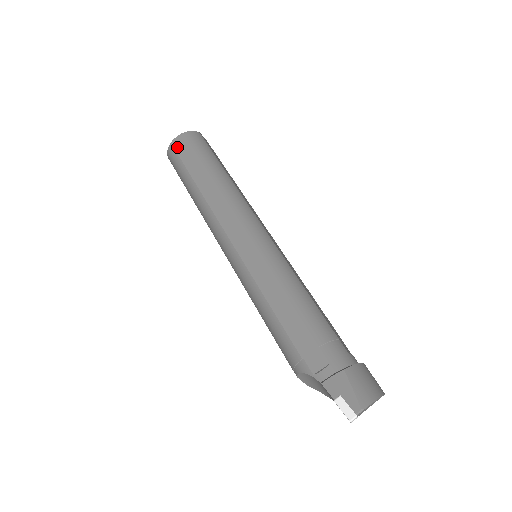
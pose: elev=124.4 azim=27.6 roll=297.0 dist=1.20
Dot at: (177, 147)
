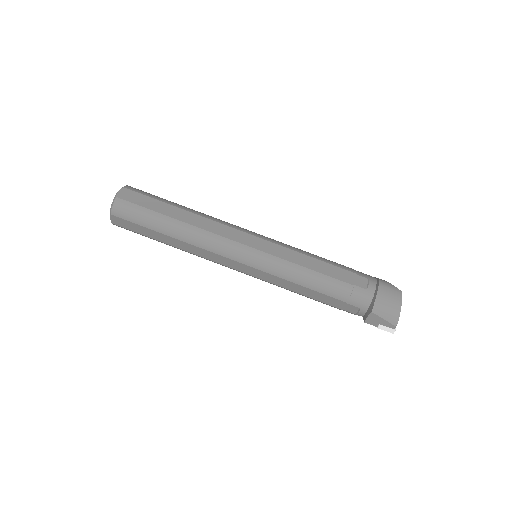
Dot at: (121, 225)
